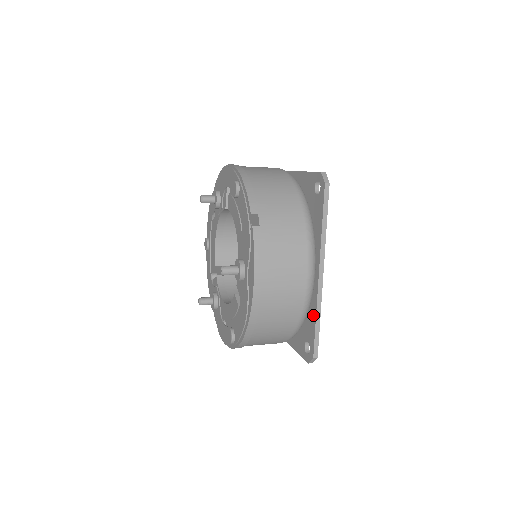
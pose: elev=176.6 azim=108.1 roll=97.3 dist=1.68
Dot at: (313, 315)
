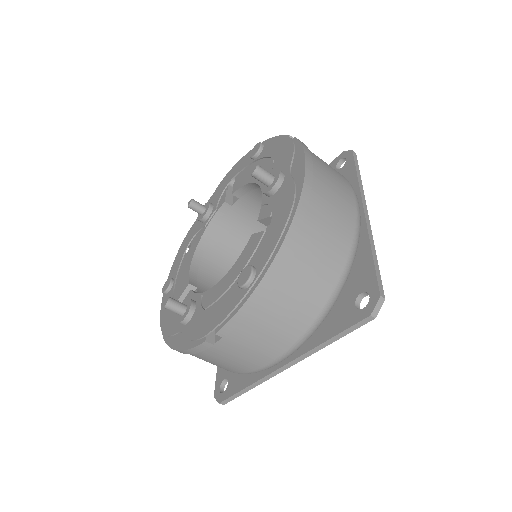
Dot at: (365, 253)
